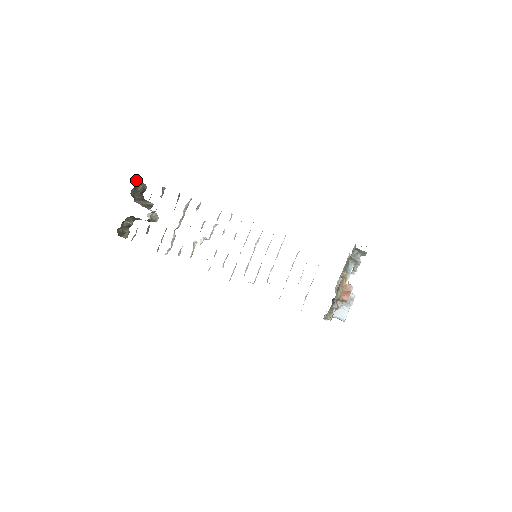
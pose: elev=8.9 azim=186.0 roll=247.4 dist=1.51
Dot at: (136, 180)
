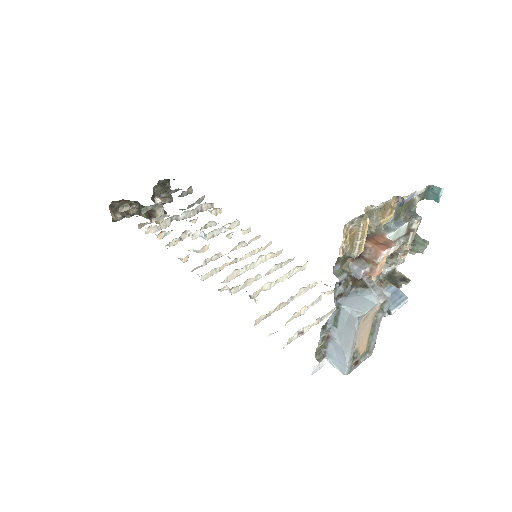
Dot at: (168, 183)
